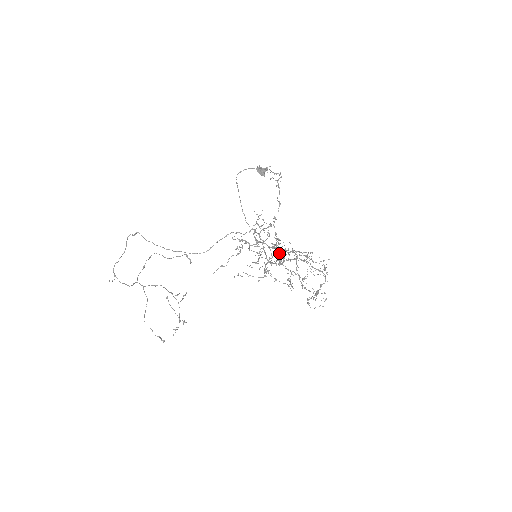
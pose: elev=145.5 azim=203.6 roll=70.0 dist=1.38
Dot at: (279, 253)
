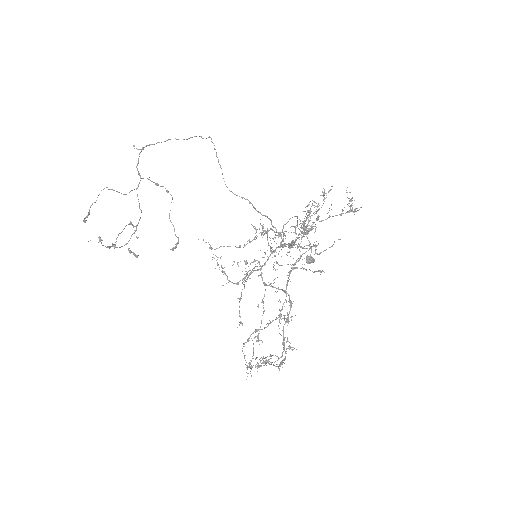
Dot at: occluded
